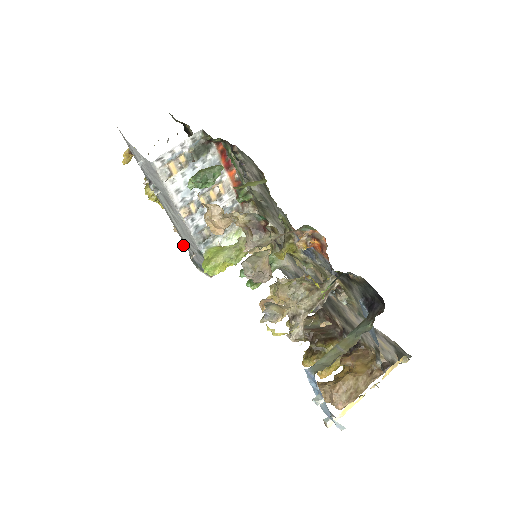
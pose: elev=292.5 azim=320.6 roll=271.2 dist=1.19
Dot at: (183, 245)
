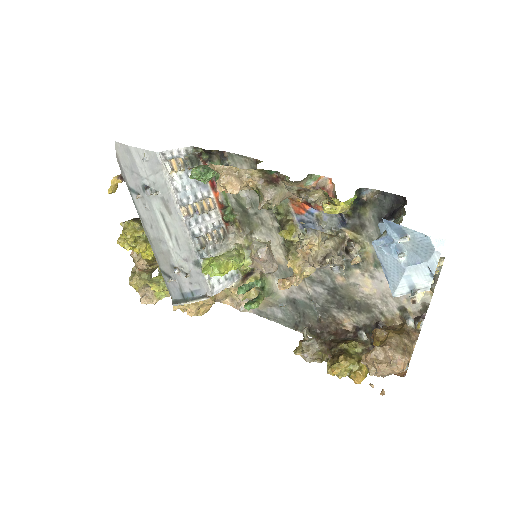
Dot at: (173, 269)
